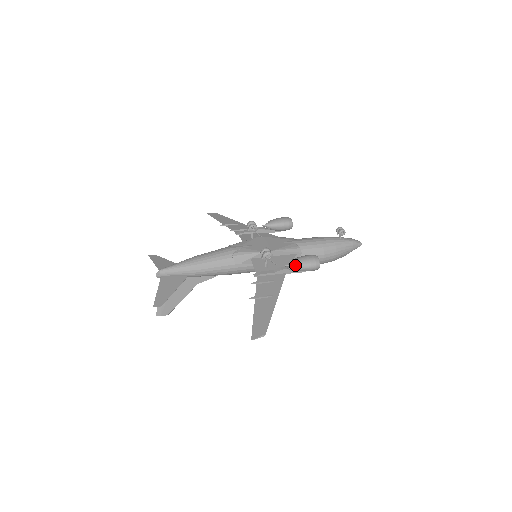
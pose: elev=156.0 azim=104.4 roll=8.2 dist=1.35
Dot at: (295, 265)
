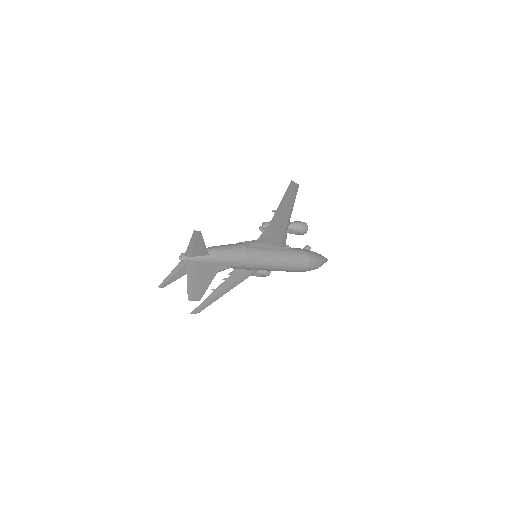
Dot at: (290, 222)
